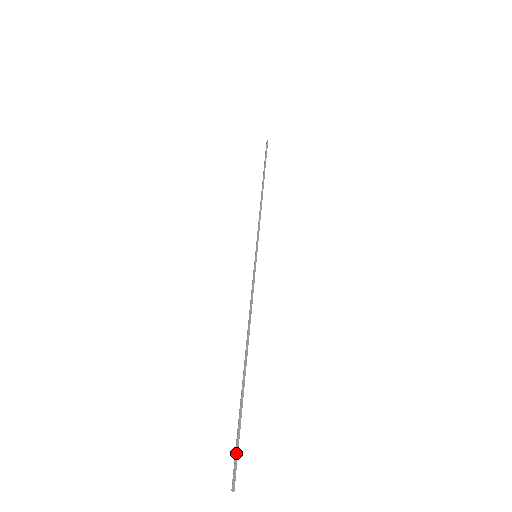
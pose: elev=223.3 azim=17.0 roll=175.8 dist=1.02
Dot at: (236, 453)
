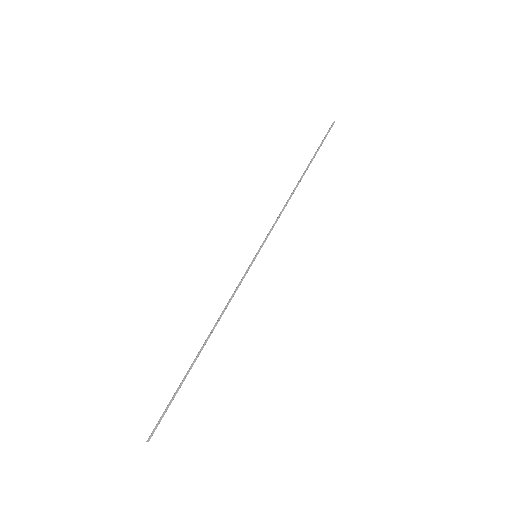
Dot at: (161, 418)
